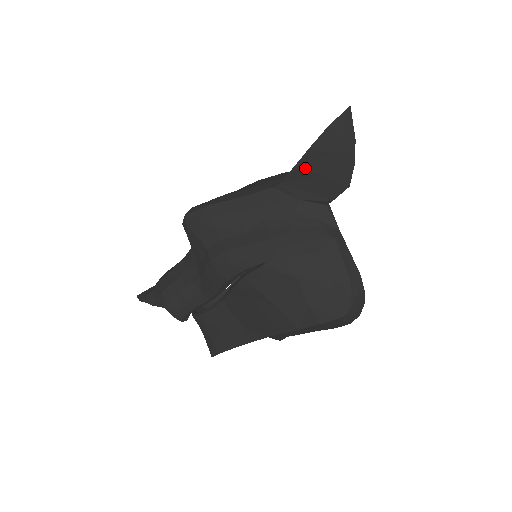
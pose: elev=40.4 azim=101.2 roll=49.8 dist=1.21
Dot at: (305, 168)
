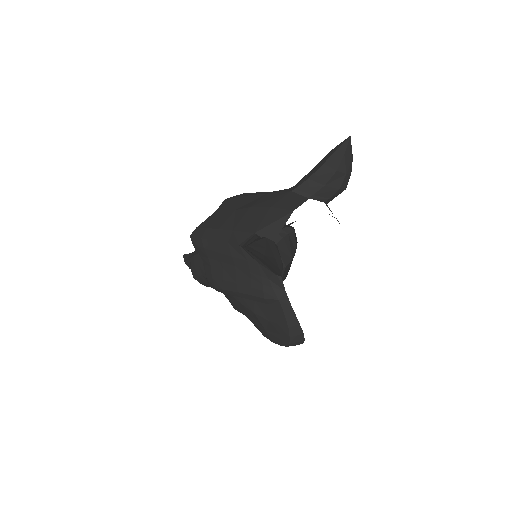
Dot at: occluded
